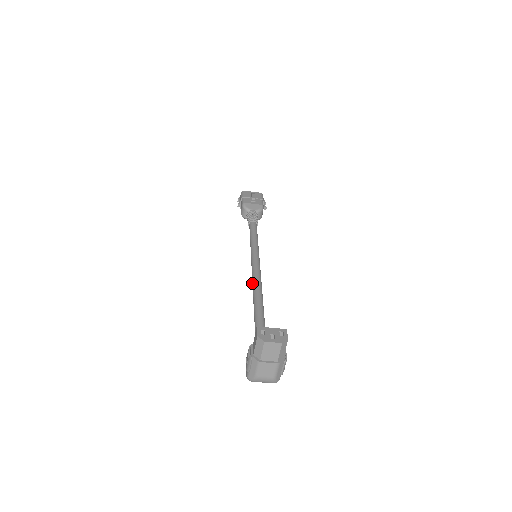
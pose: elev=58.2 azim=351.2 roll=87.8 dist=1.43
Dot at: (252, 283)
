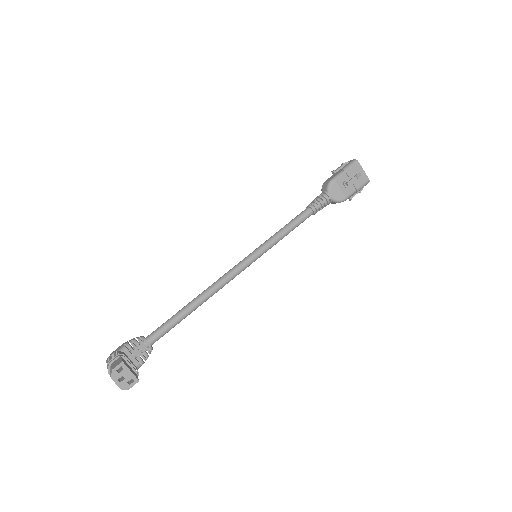
Dot at: (218, 279)
